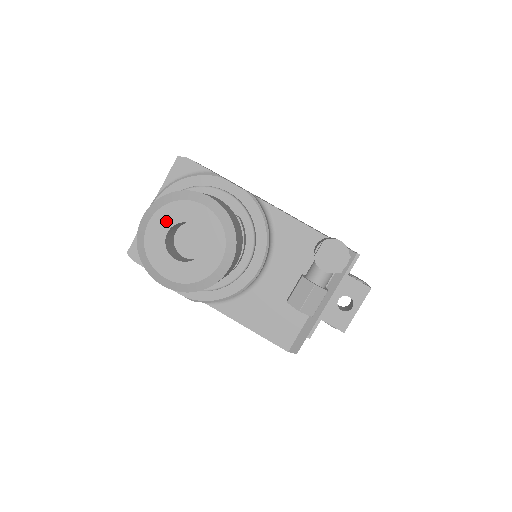
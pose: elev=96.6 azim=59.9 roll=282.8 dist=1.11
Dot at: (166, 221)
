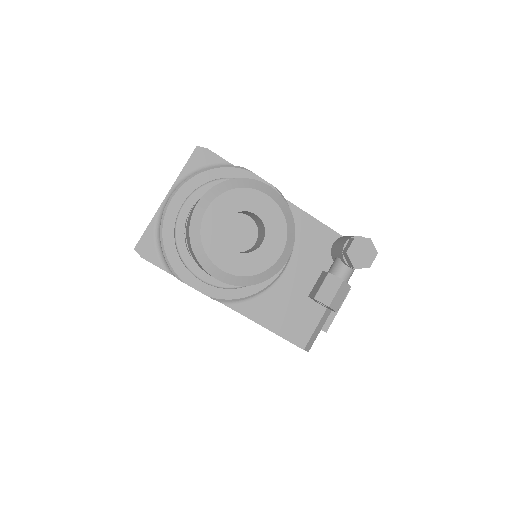
Dot at: (226, 209)
